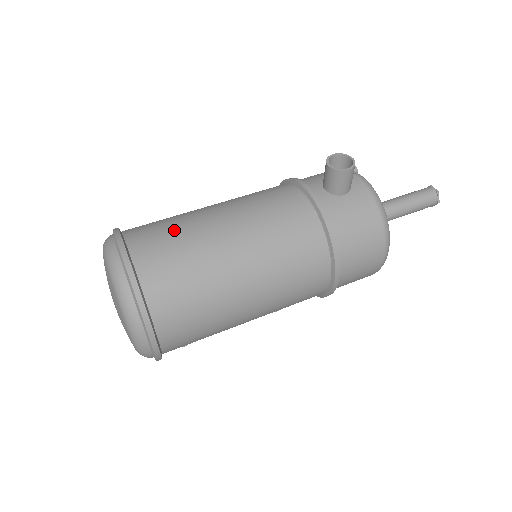
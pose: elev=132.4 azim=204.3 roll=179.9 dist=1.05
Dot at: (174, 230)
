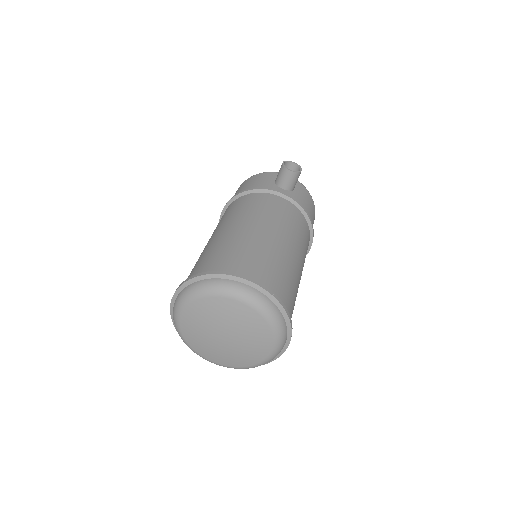
Dot at: (252, 252)
